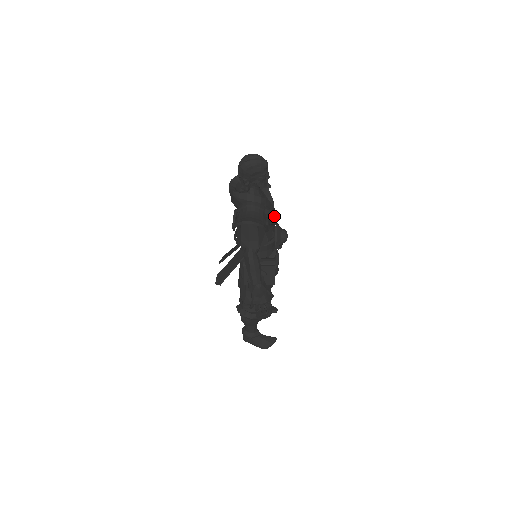
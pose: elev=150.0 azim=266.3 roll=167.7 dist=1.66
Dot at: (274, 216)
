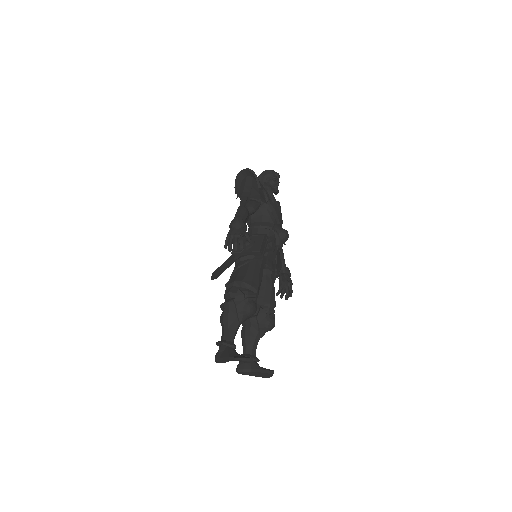
Dot at: (272, 194)
